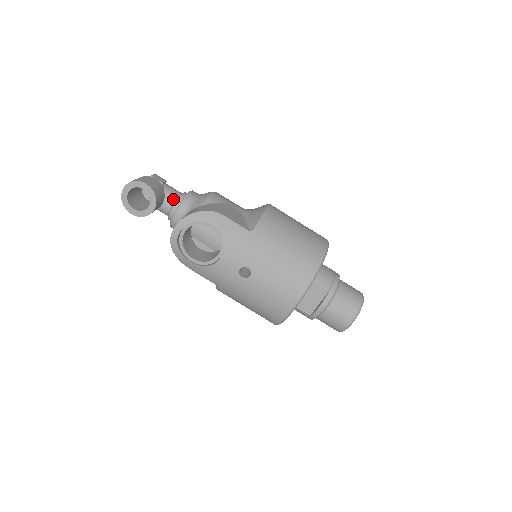
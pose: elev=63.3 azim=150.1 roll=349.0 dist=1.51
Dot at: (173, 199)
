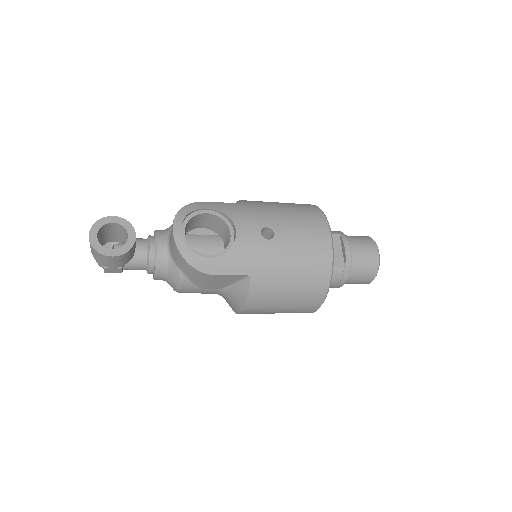
Dot at: (144, 240)
